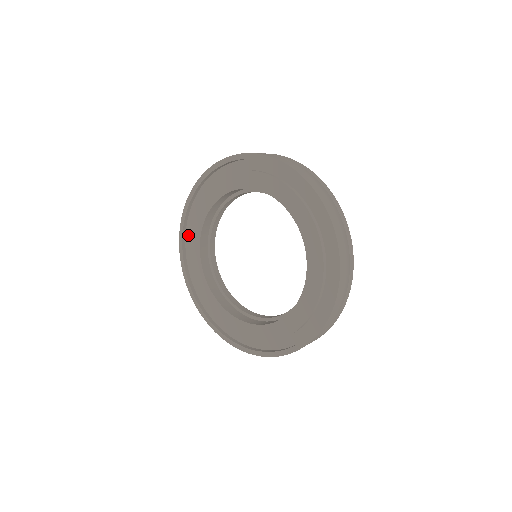
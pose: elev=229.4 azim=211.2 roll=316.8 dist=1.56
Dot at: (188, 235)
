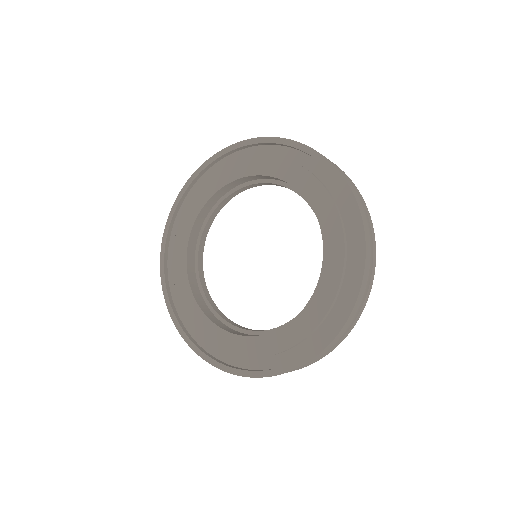
Dot at: (177, 303)
